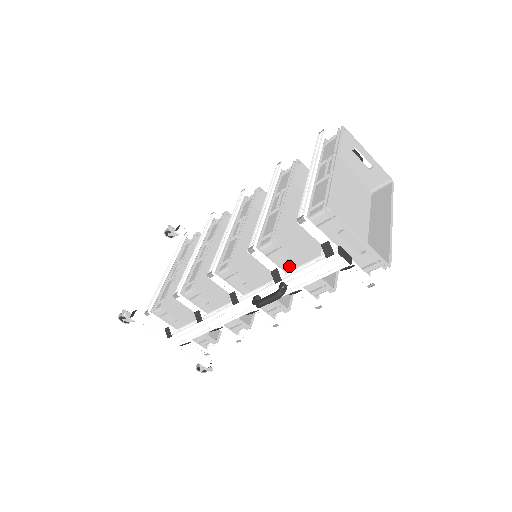
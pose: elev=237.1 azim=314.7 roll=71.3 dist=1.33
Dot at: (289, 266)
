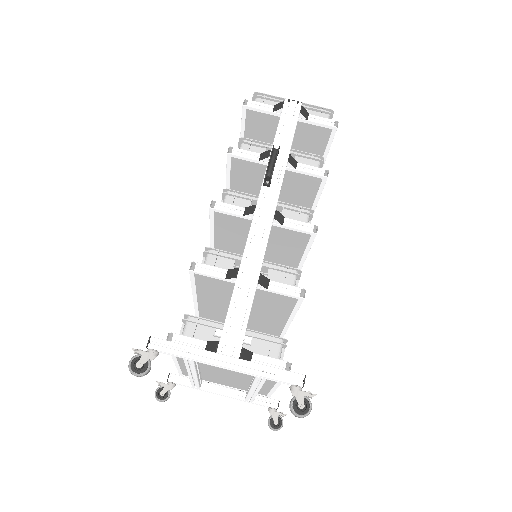
Dot at: occluded
